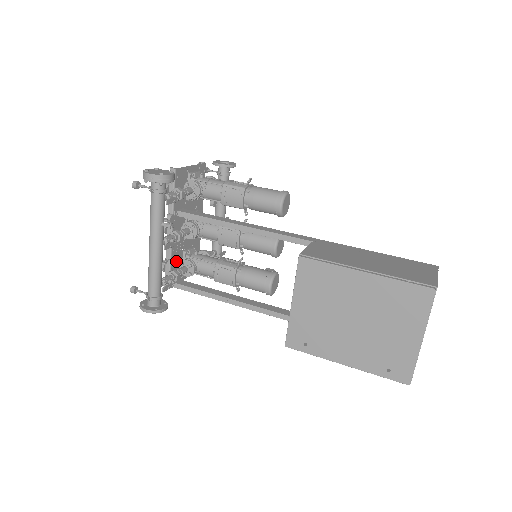
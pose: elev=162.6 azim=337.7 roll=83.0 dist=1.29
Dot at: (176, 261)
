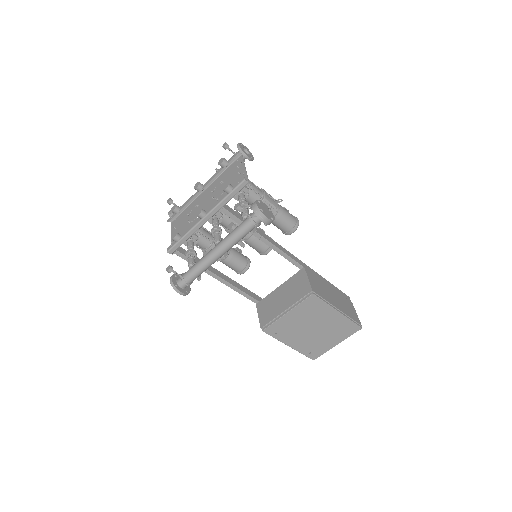
Dot at: occluded
